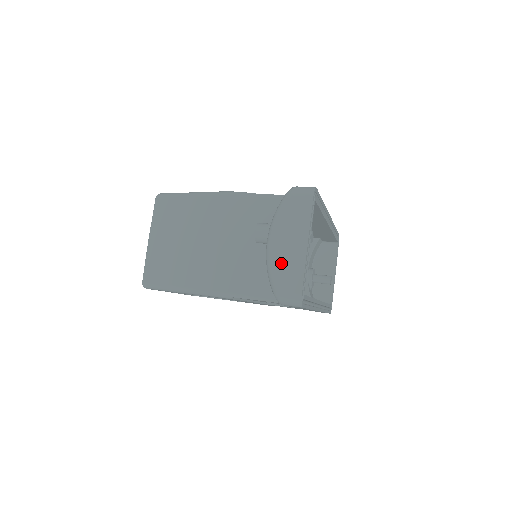
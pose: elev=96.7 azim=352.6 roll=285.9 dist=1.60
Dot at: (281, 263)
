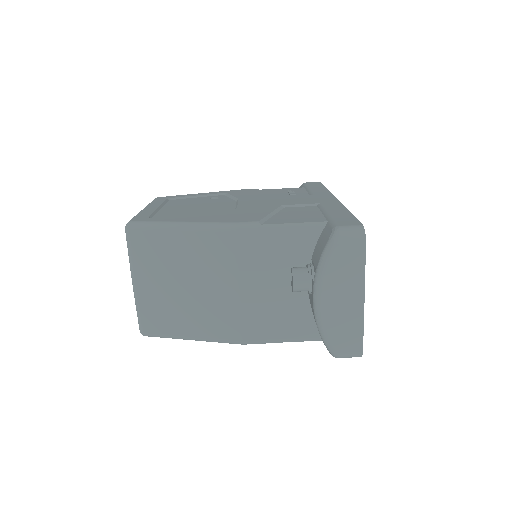
Dot at: (336, 322)
